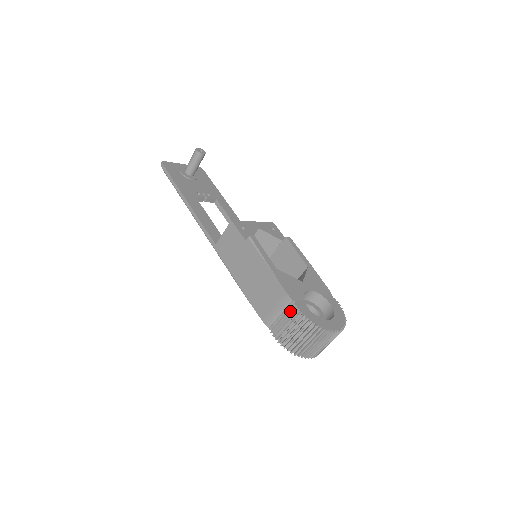
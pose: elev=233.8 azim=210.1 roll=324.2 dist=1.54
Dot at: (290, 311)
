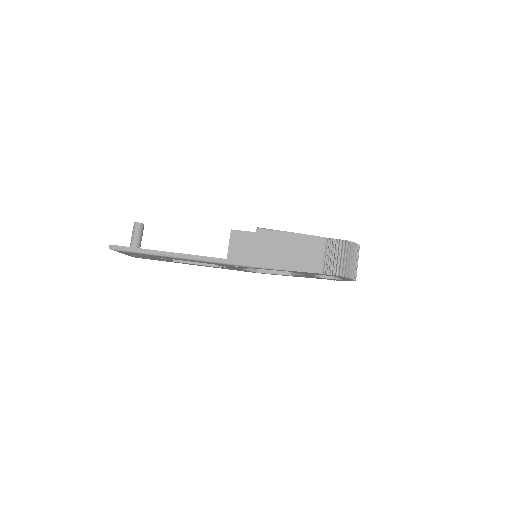
Dot at: (330, 246)
